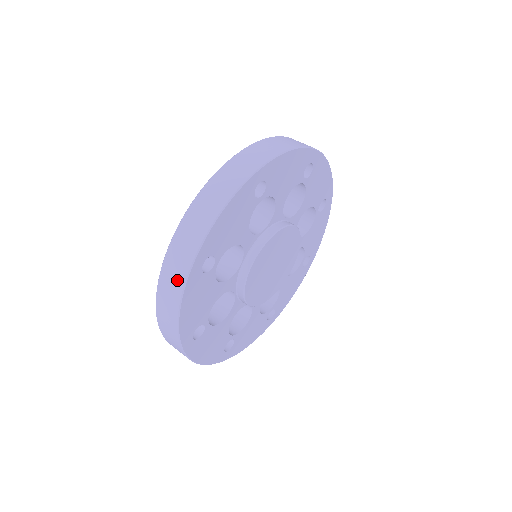
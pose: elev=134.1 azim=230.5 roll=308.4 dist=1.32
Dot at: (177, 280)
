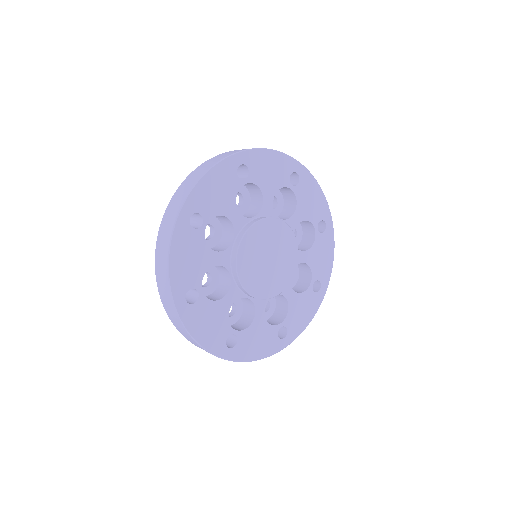
Dot at: (176, 319)
